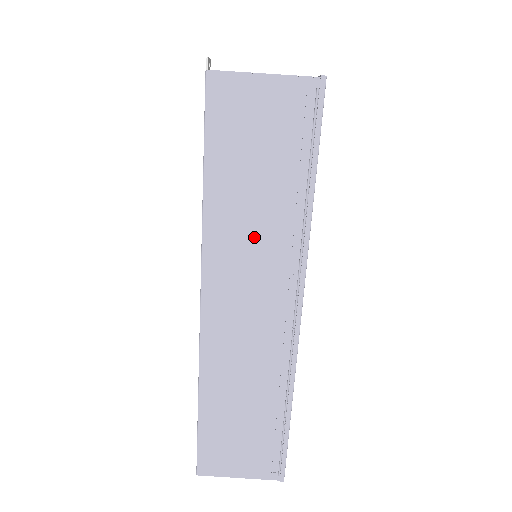
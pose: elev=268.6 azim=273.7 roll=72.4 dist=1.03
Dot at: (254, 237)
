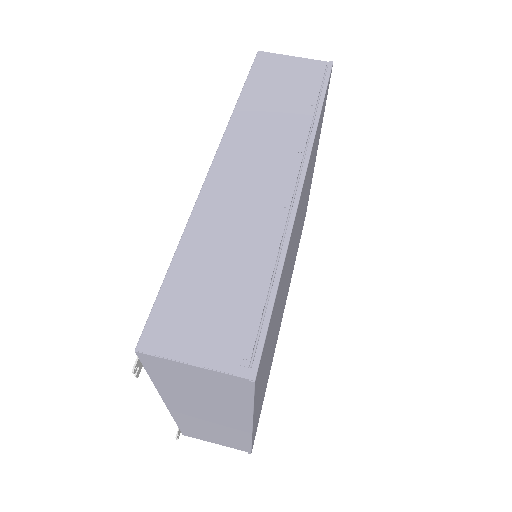
Dot at: (271, 127)
